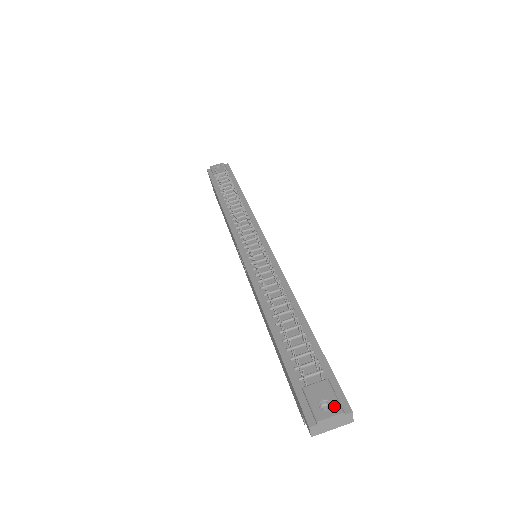
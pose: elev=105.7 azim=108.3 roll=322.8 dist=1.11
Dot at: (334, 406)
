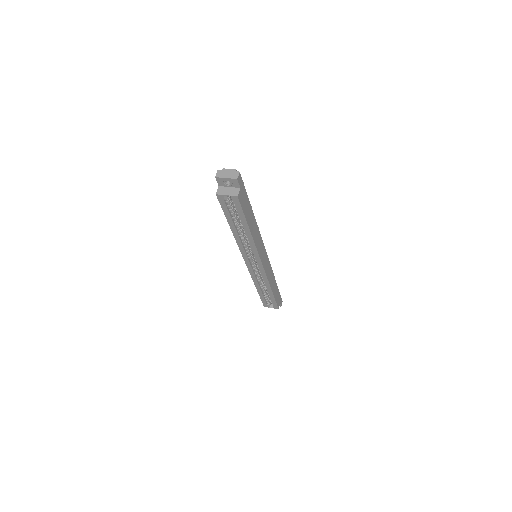
Dot at: occluded
